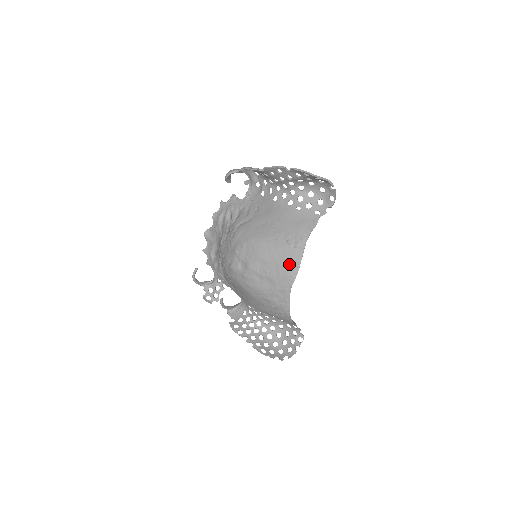
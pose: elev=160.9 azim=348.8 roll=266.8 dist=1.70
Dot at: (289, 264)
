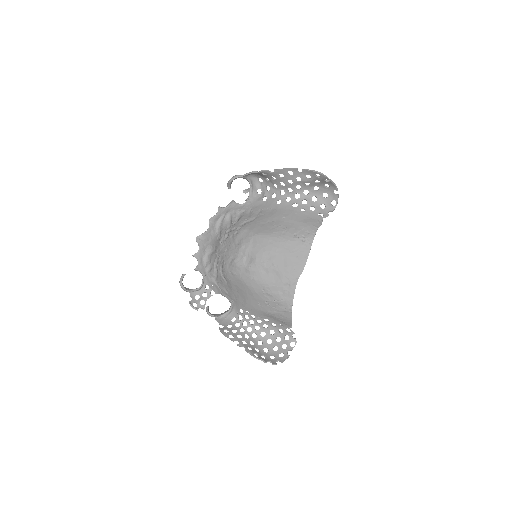
Dot at: (297, 257)
